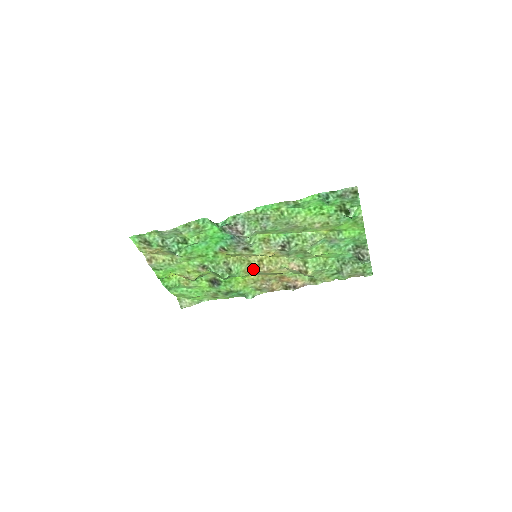
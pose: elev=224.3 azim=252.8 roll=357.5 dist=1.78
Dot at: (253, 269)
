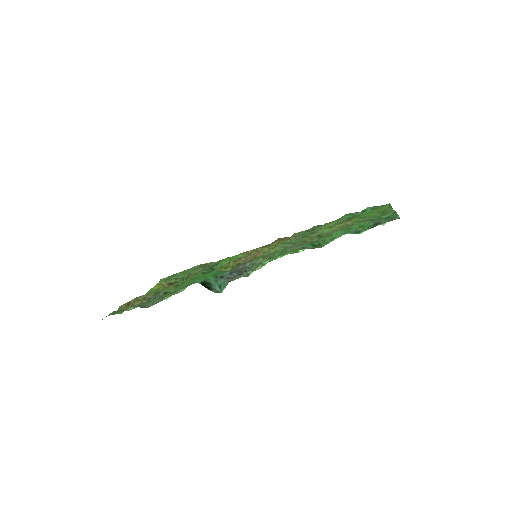
Dot at: occluded
